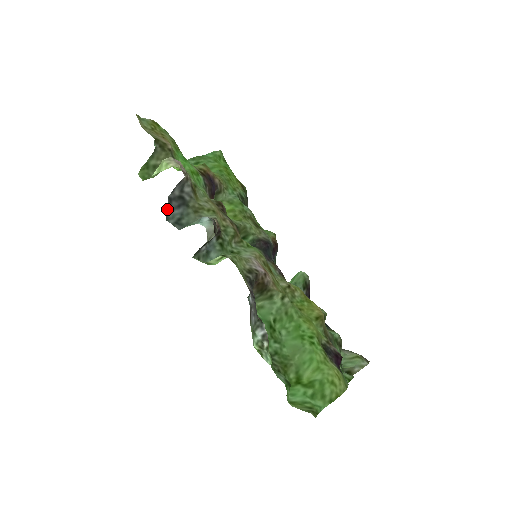
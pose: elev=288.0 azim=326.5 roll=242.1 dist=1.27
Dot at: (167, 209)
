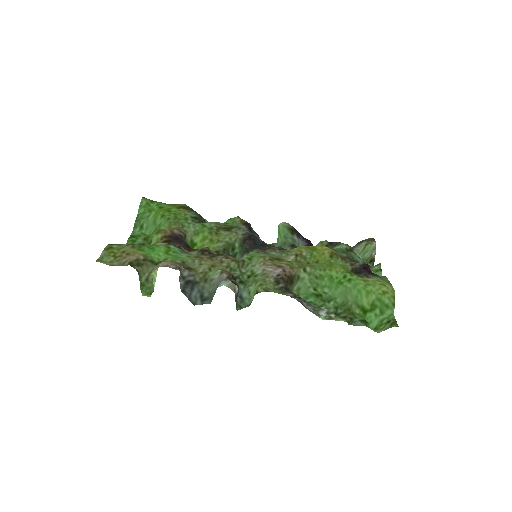
Dot at: (188, 299)
